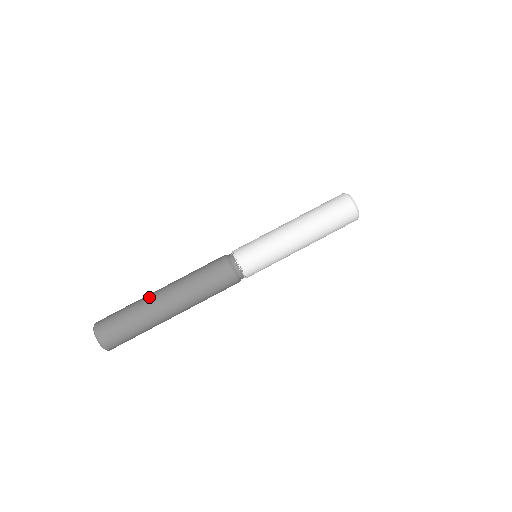
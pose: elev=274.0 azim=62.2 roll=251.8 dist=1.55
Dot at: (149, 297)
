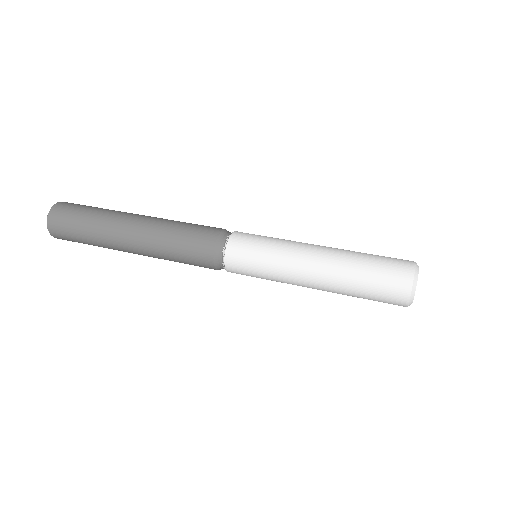
Dot at: occluded
